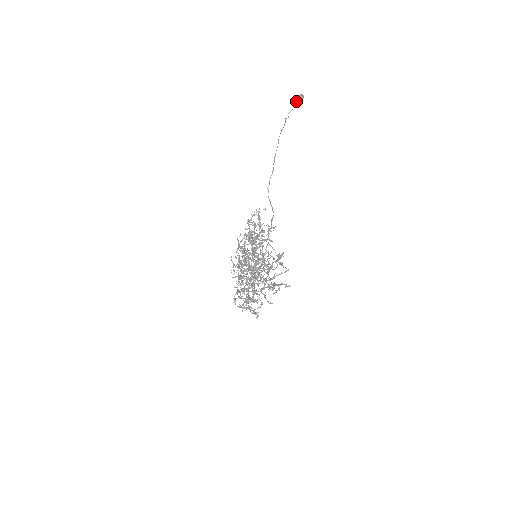
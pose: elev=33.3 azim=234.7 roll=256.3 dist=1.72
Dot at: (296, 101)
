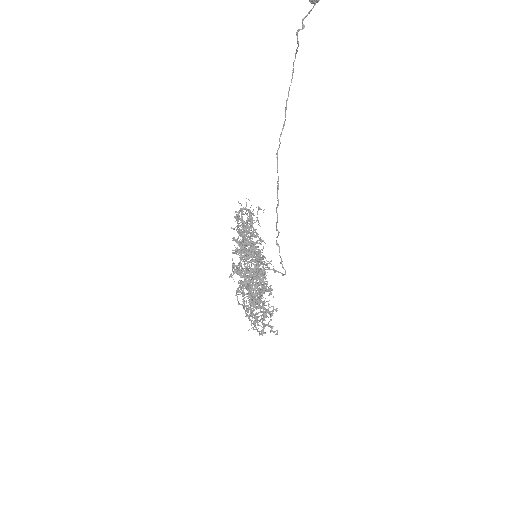
Dot at: out of frame
